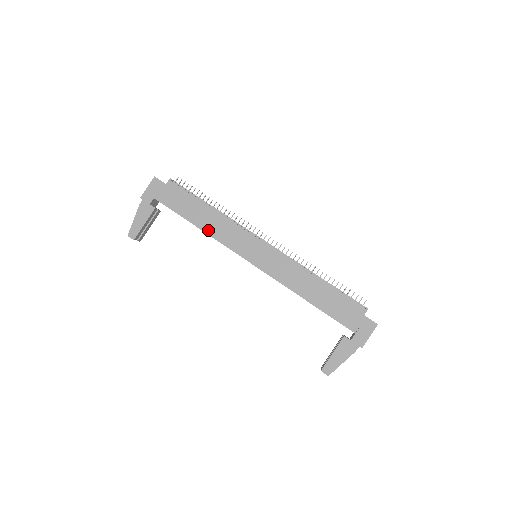
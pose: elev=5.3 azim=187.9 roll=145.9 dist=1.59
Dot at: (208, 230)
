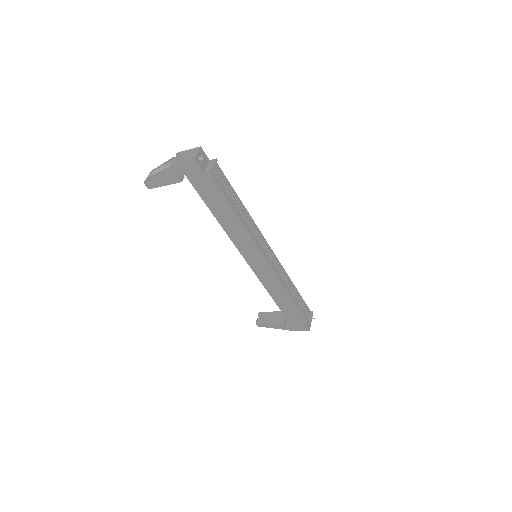
Dot at: (225, 227)
